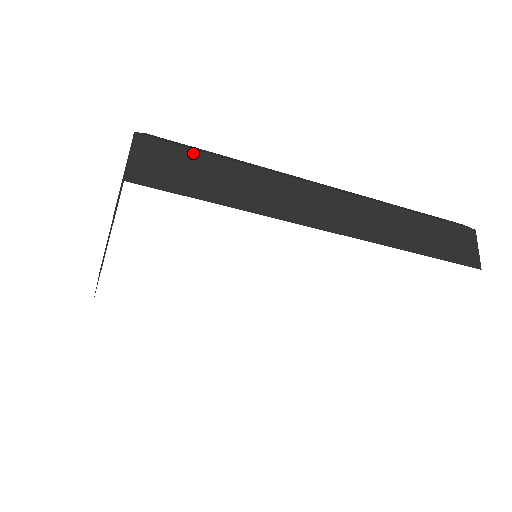
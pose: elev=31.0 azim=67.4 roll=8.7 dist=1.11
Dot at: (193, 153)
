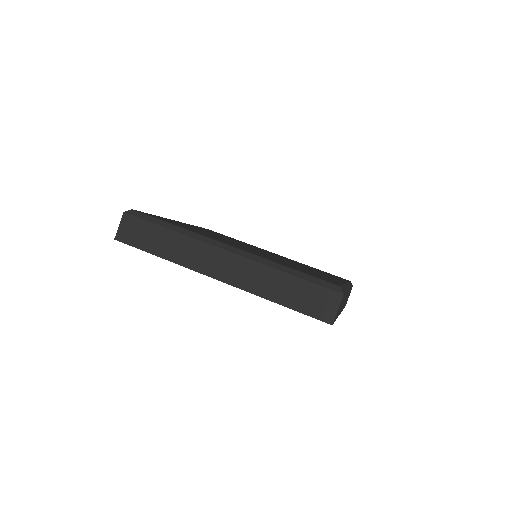
Dot at: occluded
